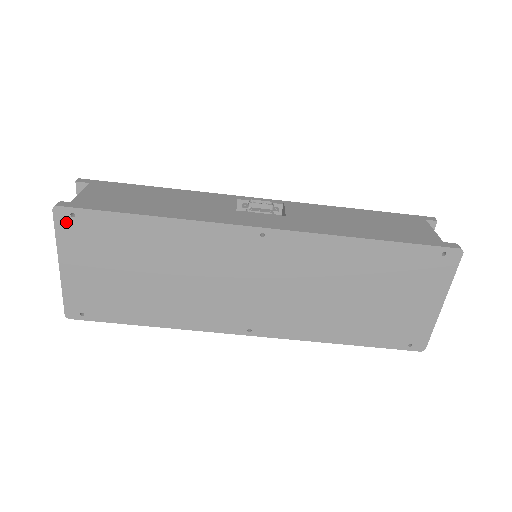
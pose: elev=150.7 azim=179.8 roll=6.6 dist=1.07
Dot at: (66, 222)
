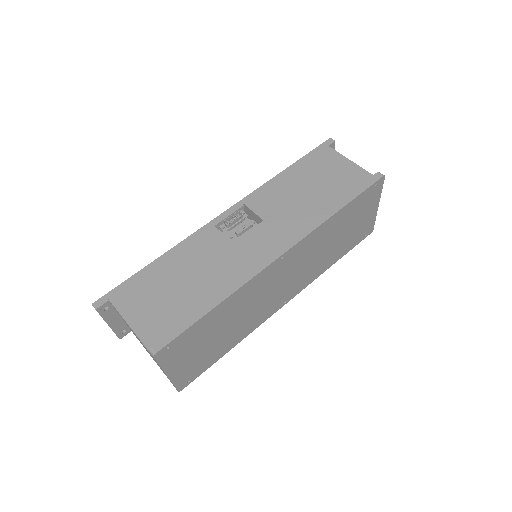
Dot at: (164, 355)
